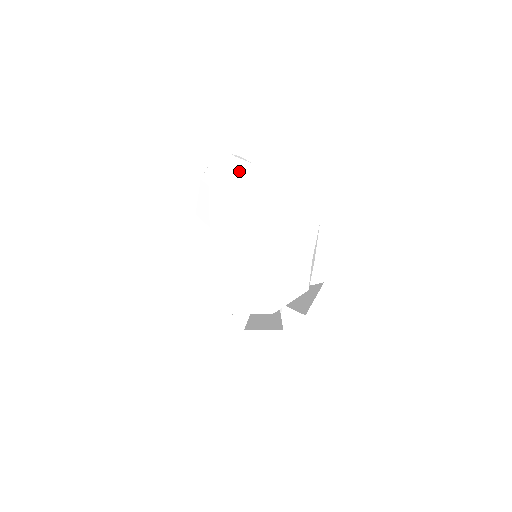
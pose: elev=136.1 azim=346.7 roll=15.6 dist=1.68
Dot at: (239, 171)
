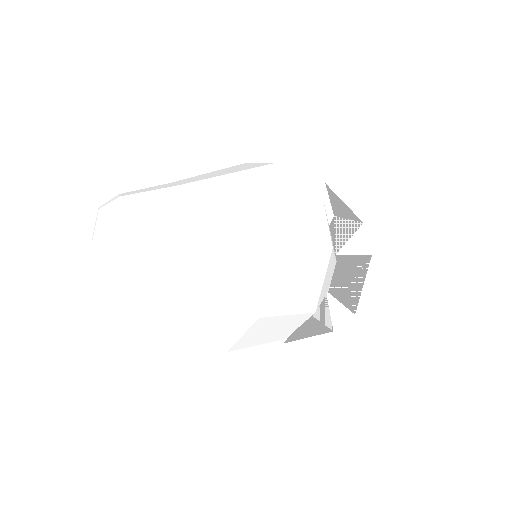
Dot at: (104, 245)
